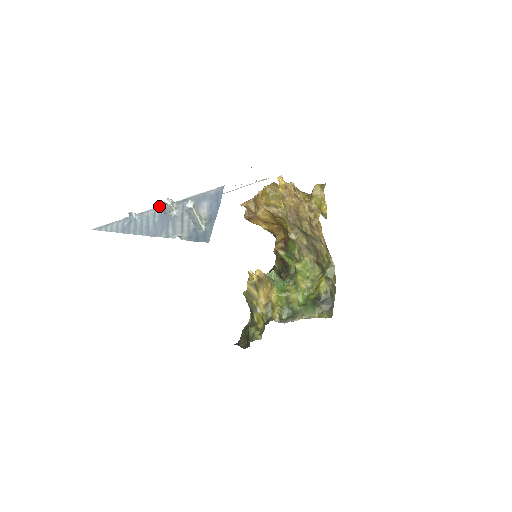
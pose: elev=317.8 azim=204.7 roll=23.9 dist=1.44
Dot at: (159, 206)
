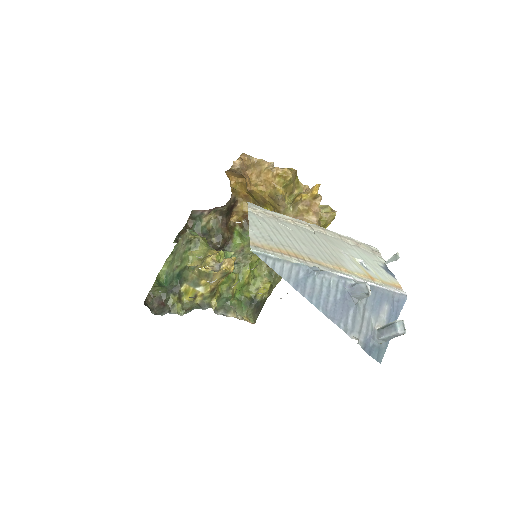
Dot at: (343, 274)
